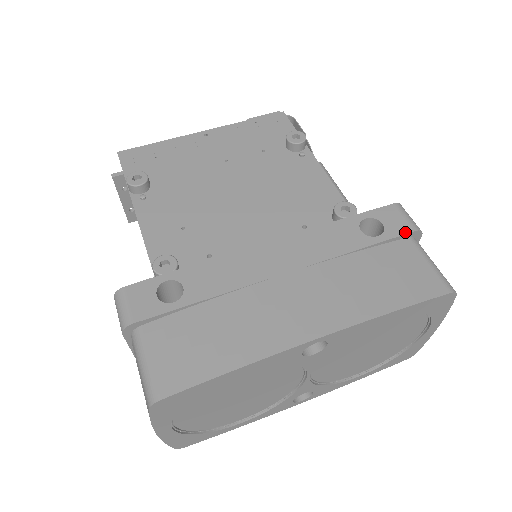
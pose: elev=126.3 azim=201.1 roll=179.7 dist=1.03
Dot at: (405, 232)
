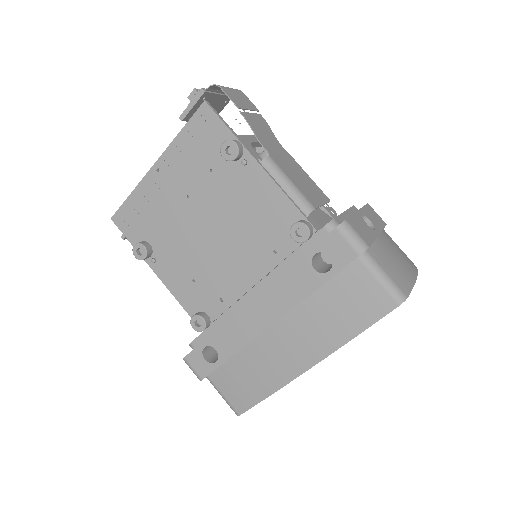
Dot at: (350, 260)
